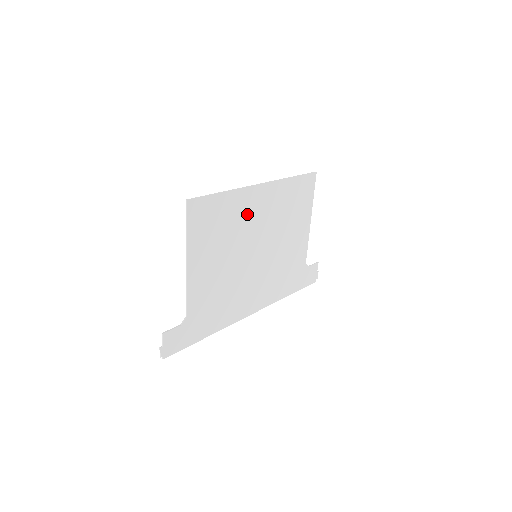
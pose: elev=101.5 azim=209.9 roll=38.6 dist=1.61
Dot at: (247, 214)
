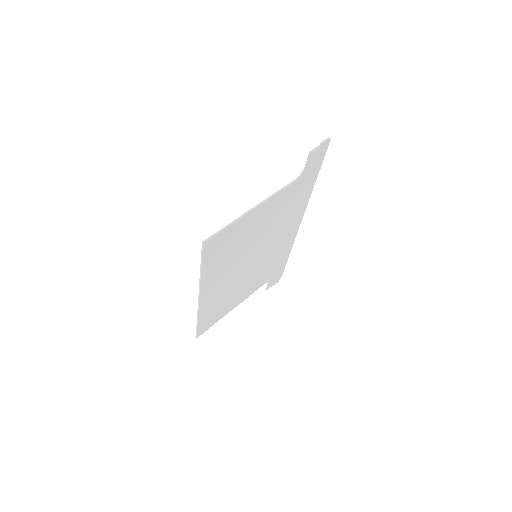
Dot at: (219, 292)
